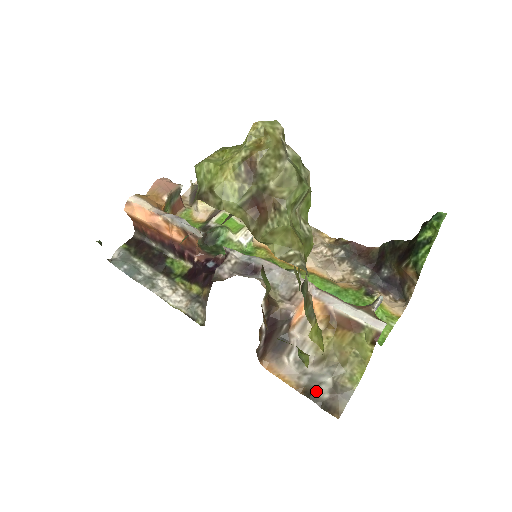
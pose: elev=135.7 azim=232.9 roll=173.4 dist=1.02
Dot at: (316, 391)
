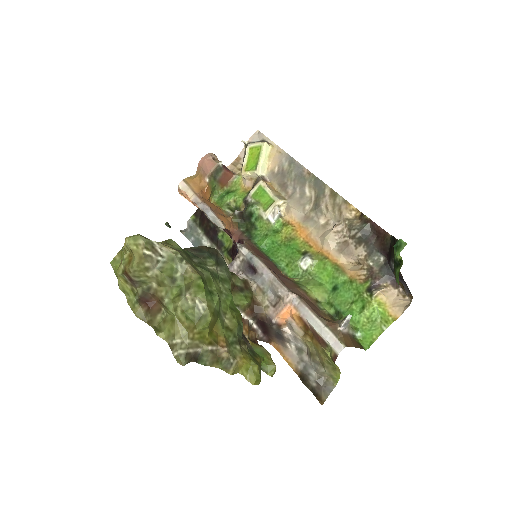
Dot at: (307, 378)
